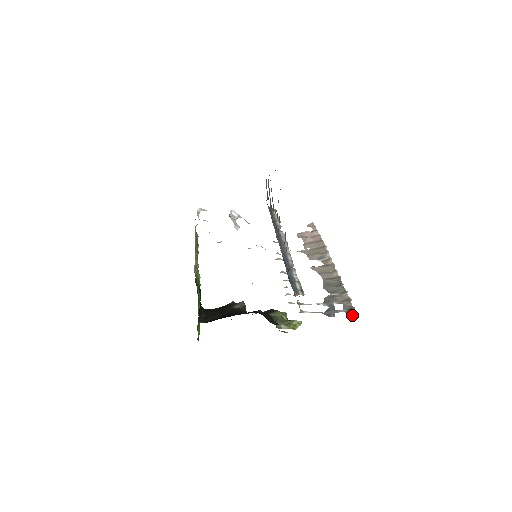
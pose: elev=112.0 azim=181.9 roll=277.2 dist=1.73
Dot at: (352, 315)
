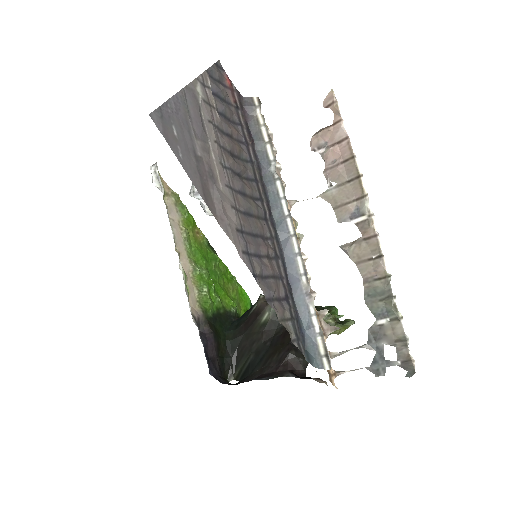
Dot at: occluded
